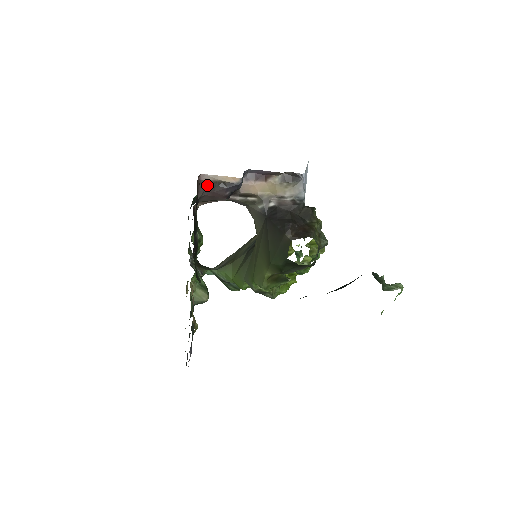
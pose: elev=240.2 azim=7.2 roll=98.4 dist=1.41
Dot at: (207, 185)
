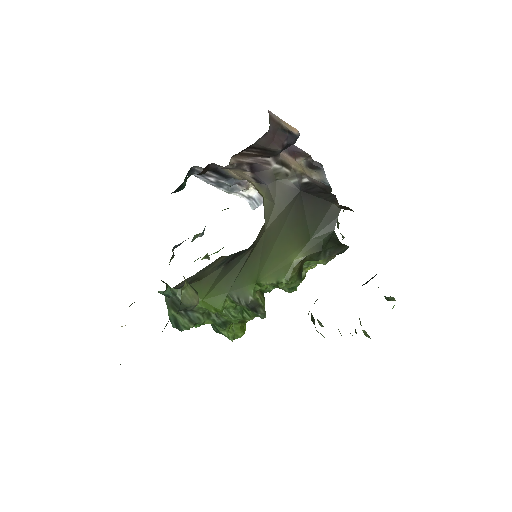
Dot at: (273, 123)
